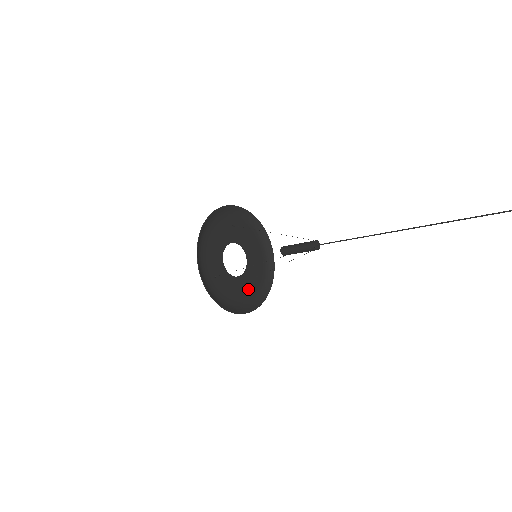
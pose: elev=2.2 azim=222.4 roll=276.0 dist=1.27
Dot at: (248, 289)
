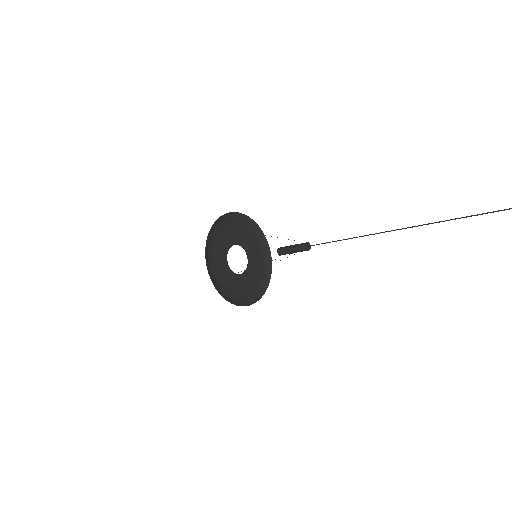
Dot at: (251, 283)
